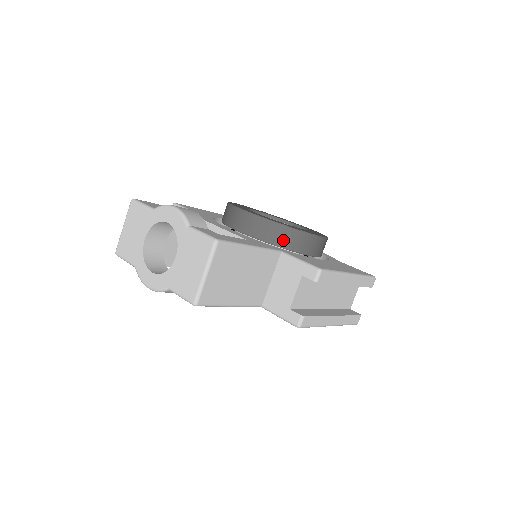
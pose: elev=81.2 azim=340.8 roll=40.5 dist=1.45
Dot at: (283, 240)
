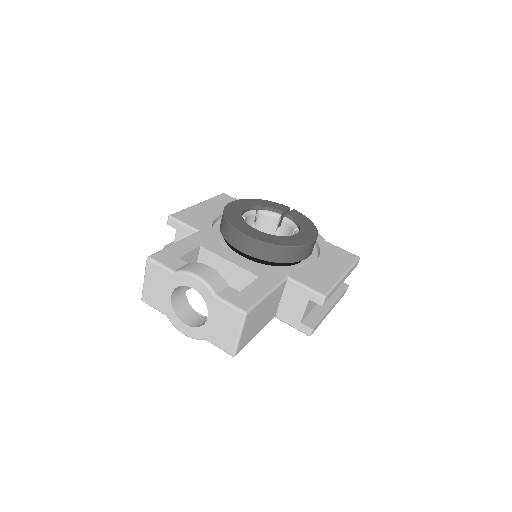
Dot at: (285, 257)
